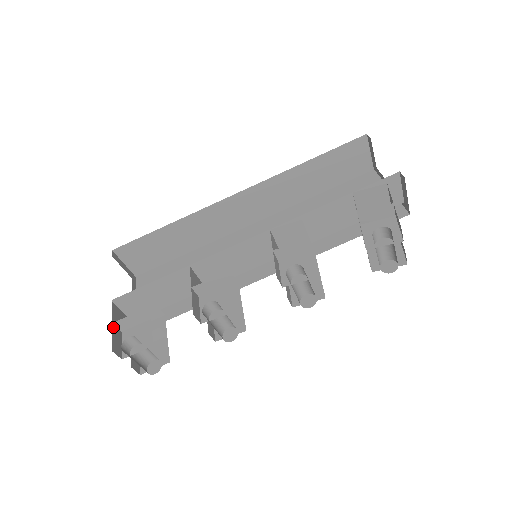
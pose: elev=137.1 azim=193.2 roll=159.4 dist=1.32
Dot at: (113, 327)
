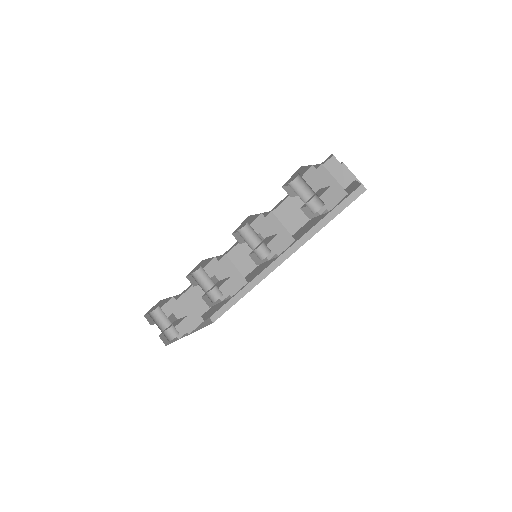
Dot at: occluded
